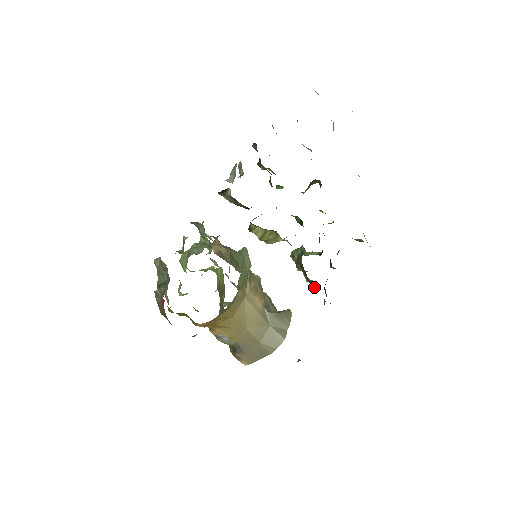
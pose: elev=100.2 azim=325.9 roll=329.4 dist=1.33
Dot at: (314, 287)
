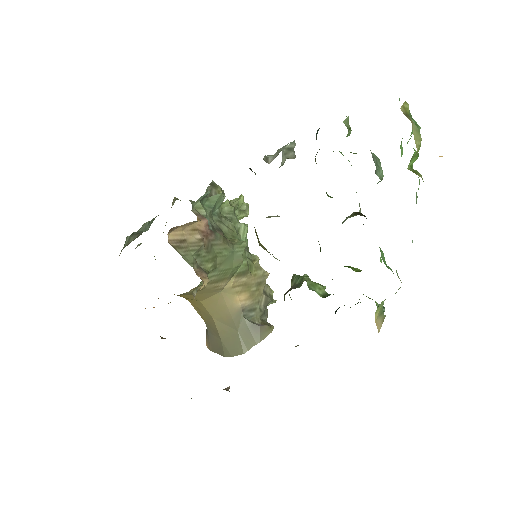
Dot at: occluded
